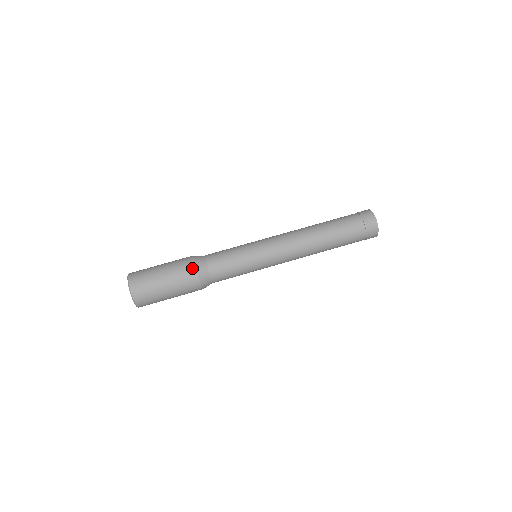
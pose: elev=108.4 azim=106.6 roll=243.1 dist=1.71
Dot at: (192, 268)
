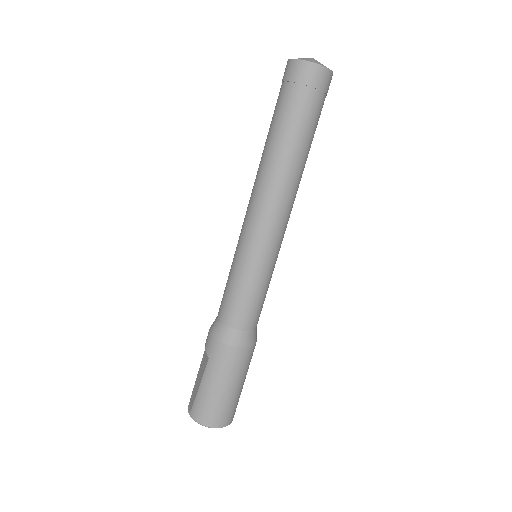
Dot at: (246, 352)
